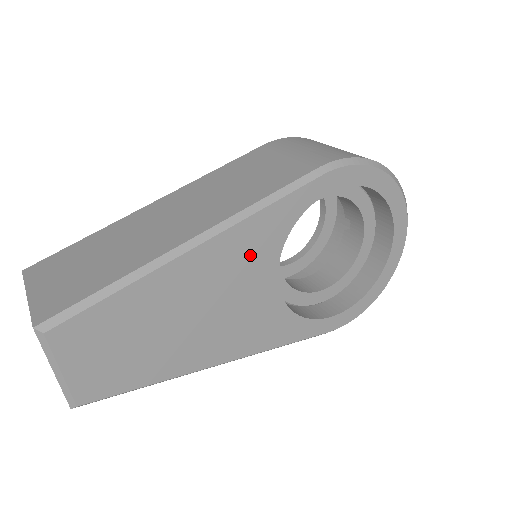
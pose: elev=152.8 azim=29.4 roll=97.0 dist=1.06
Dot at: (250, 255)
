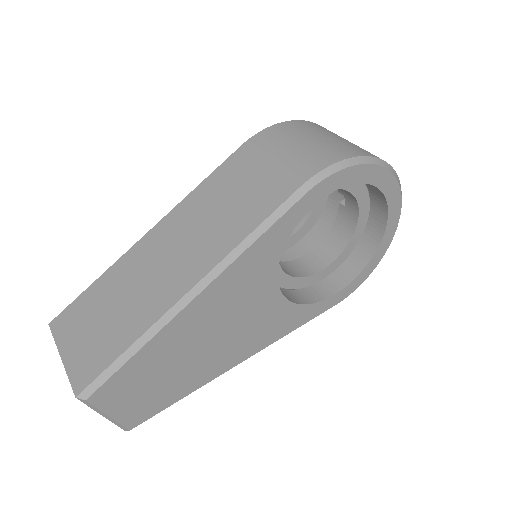
Dot at: (249, 282)
